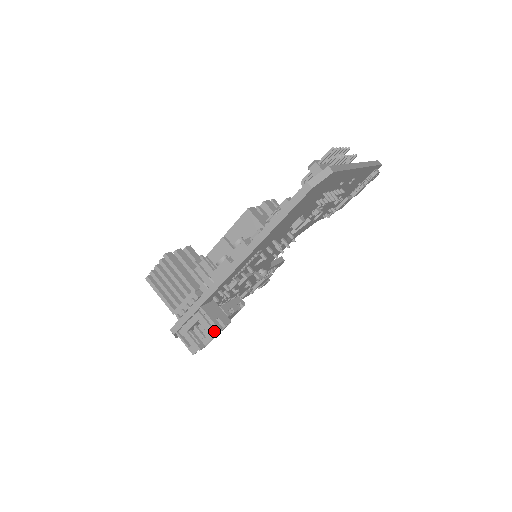
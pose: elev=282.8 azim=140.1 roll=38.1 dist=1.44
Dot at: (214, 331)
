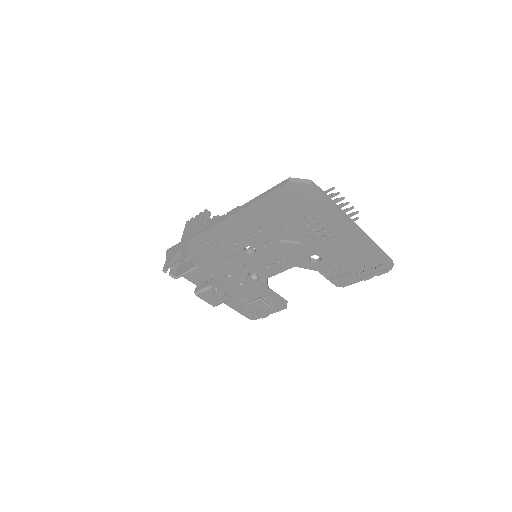
Dot at: (183, 258)
